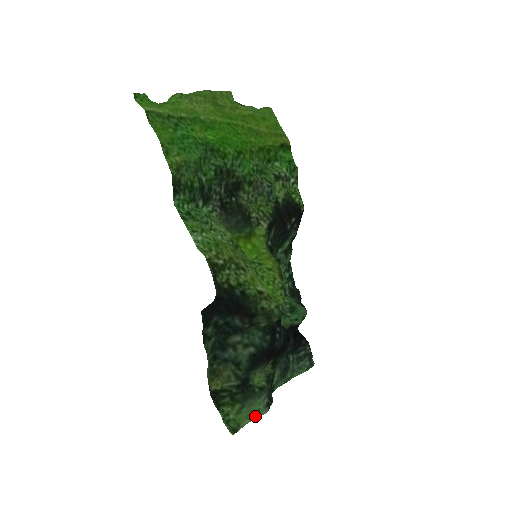
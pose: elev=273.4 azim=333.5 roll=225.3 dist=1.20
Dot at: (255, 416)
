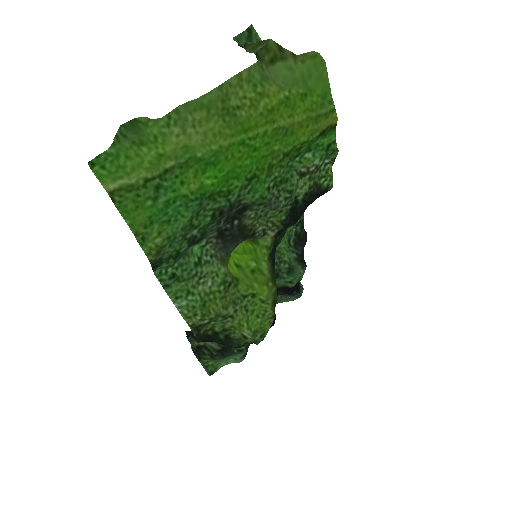
Dot at: (231, 362)
